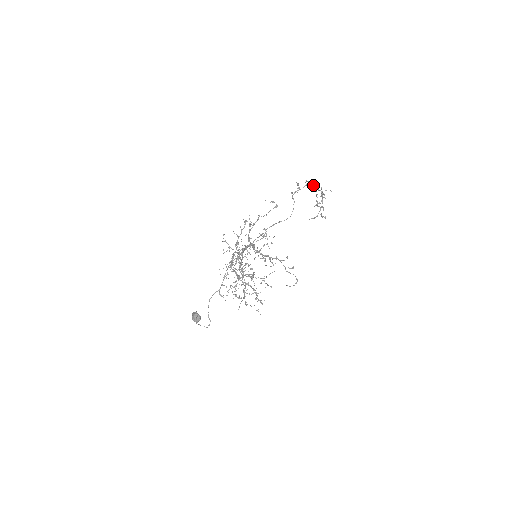
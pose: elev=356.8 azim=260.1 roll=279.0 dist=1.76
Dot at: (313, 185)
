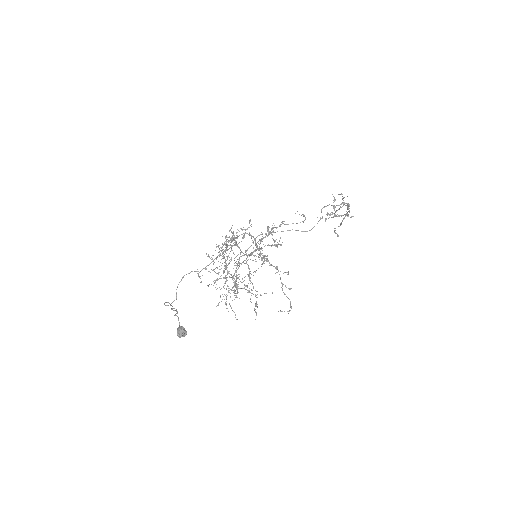
Dot at: (347, 204)
